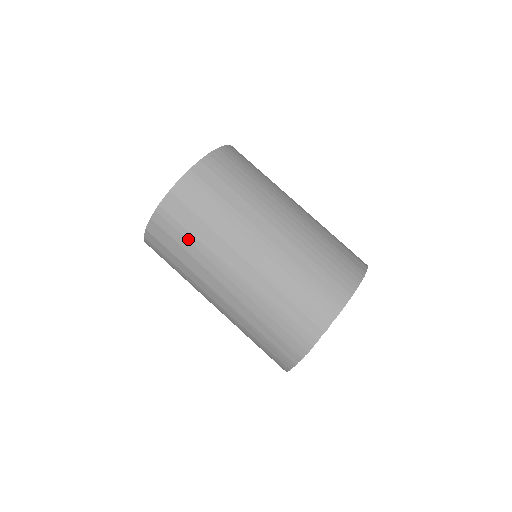
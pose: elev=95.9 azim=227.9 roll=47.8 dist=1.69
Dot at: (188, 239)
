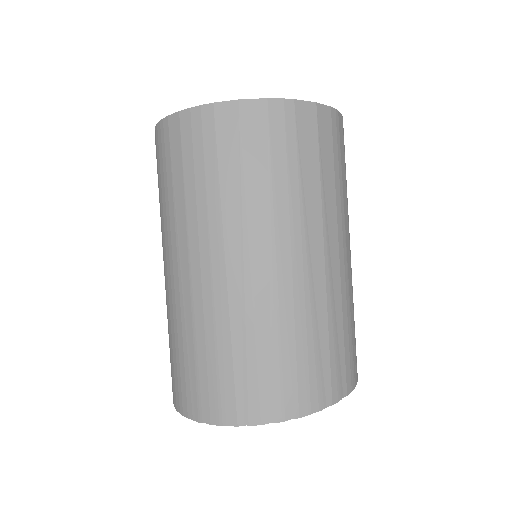
Dot at: (290, 168)
